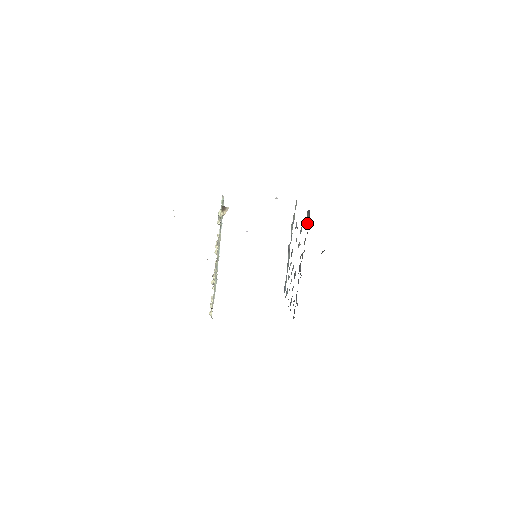
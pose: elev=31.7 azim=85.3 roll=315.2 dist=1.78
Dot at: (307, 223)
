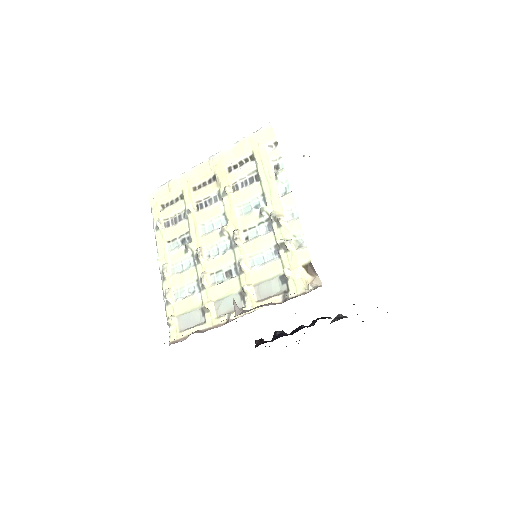
Dot at: occluded
